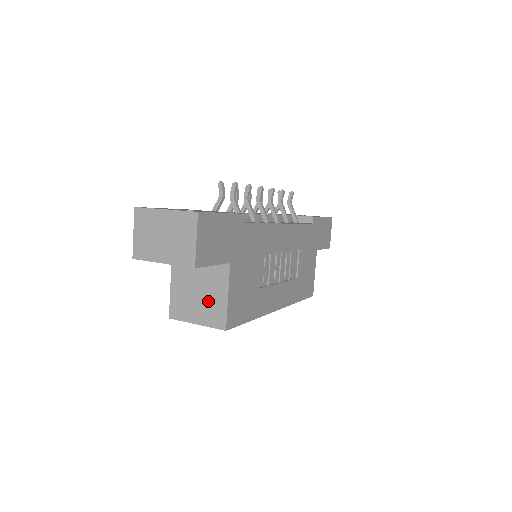
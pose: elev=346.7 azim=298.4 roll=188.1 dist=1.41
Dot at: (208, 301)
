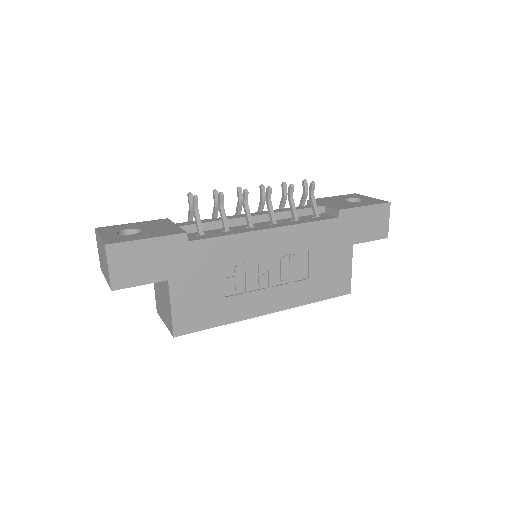
Dot at: (165, 308)
